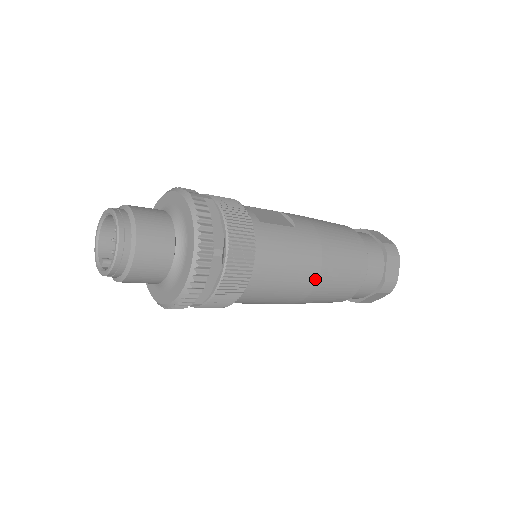
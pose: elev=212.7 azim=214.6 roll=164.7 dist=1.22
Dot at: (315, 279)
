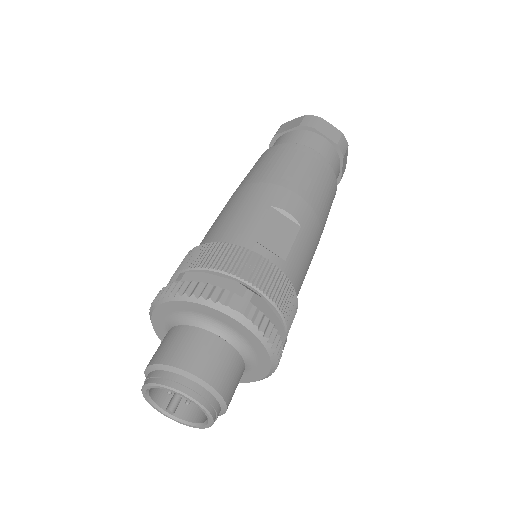
Dot at: occluded
